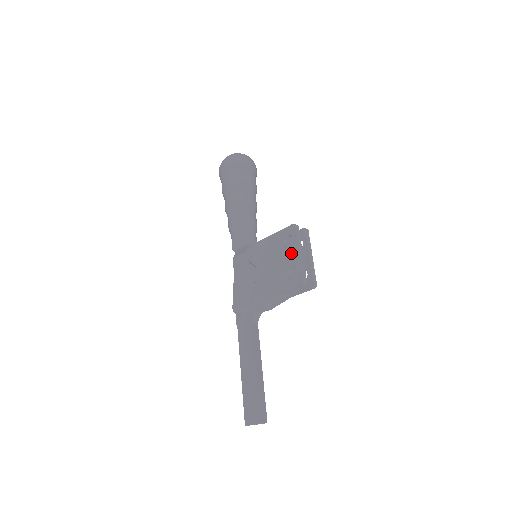
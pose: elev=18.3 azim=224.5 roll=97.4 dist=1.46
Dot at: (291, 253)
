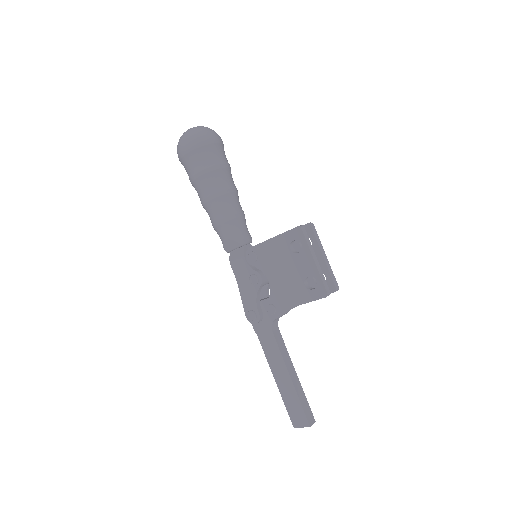
Dot at: (304, 261)
